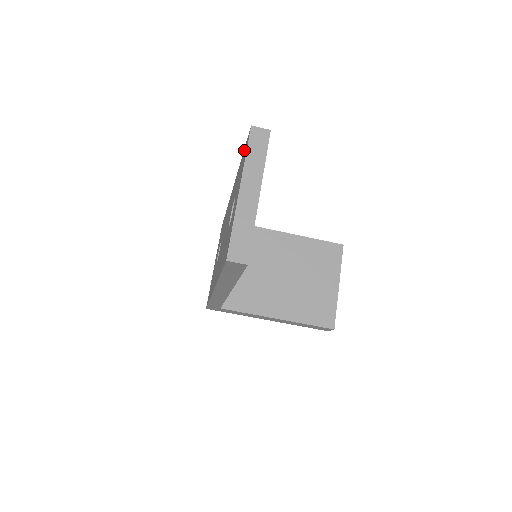
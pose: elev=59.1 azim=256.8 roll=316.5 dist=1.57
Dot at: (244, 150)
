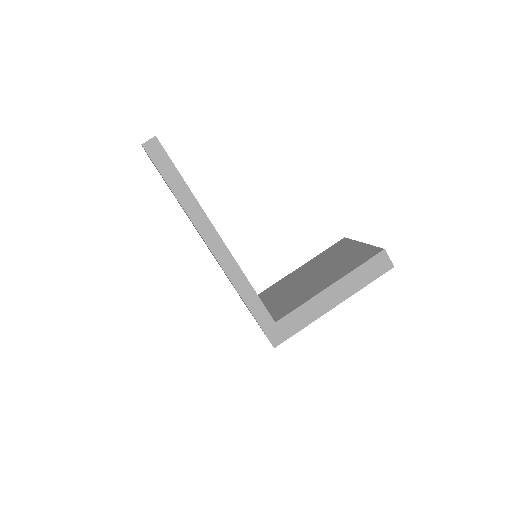
Dot at: occluded
